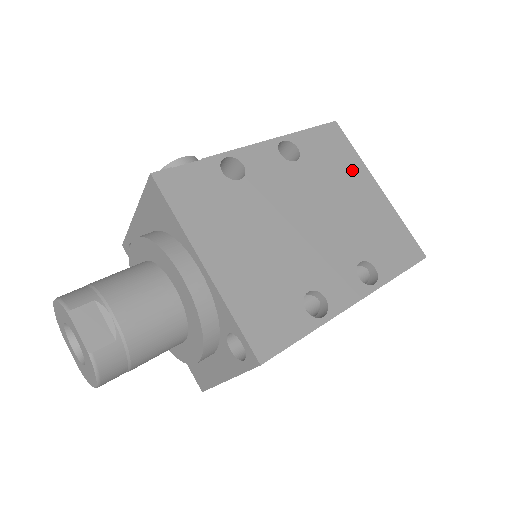
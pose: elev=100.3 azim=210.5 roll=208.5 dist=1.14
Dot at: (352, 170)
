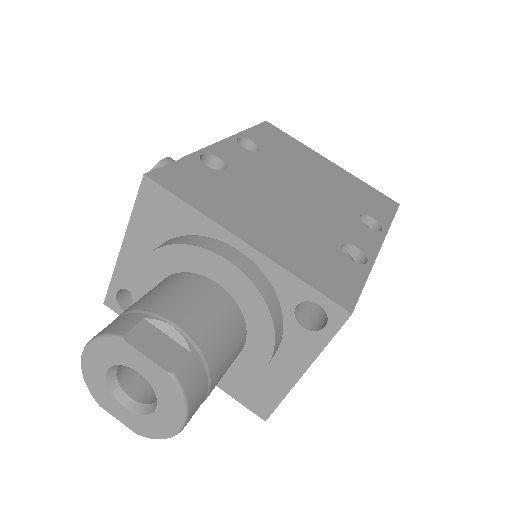
Dot at: (304, 152)
